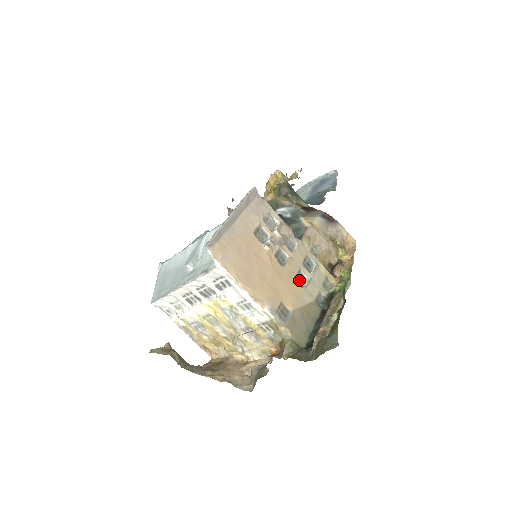
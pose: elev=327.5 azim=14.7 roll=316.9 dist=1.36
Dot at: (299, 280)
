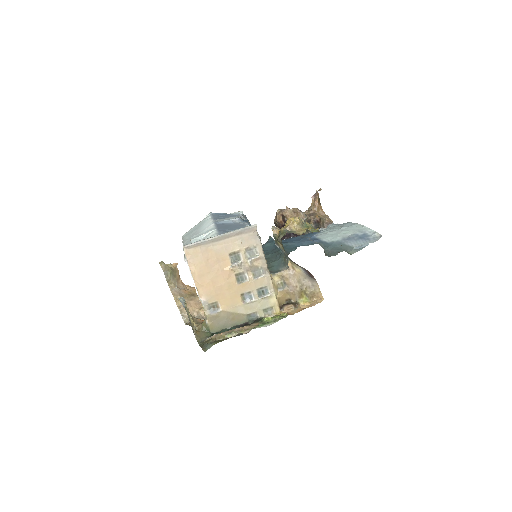
Dot at: (245, 297)
